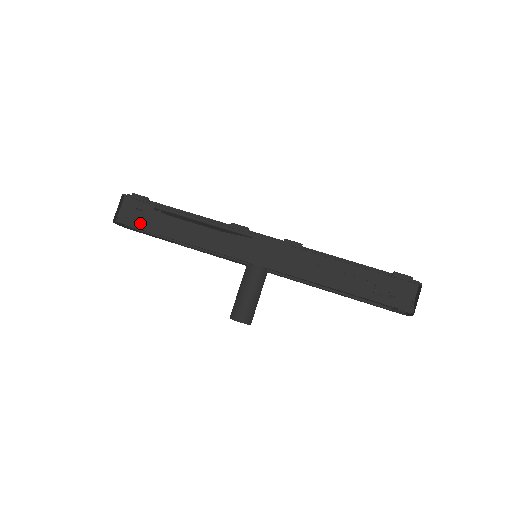
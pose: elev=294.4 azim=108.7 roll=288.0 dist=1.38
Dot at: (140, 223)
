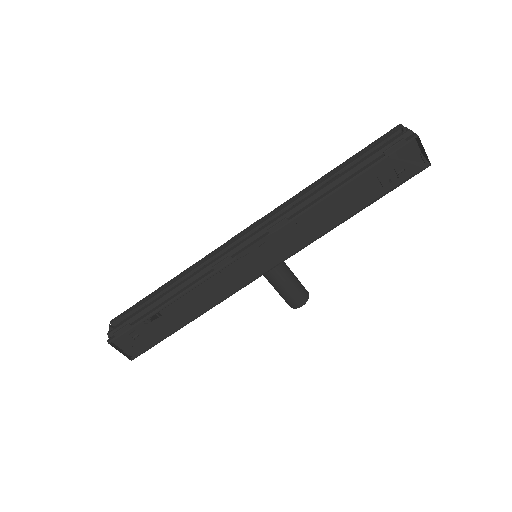
Dot at: (150, 341)
